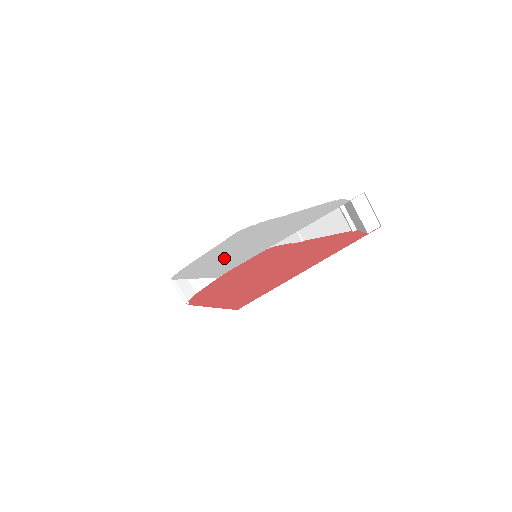
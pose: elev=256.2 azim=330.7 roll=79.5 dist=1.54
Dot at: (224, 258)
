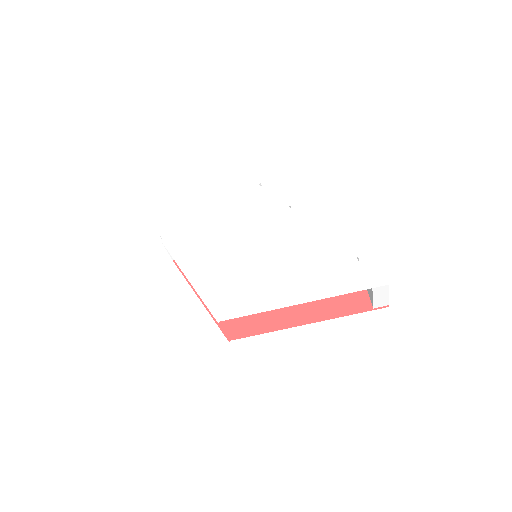
Dot at: (224, 262)
